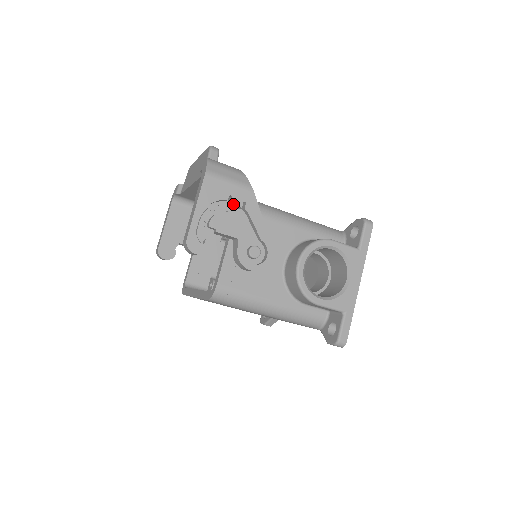
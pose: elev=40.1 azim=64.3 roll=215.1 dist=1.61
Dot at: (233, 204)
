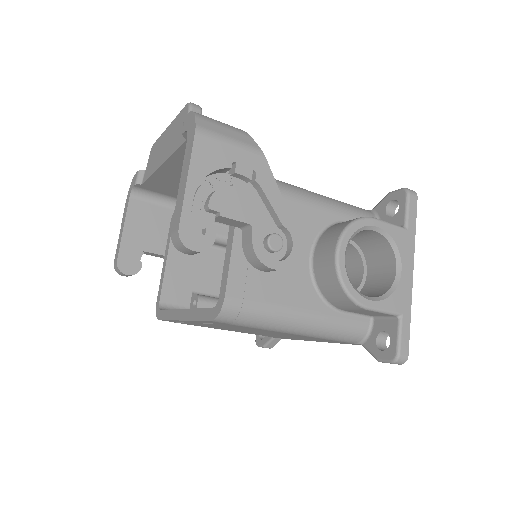
Dot at: (238, 175)
